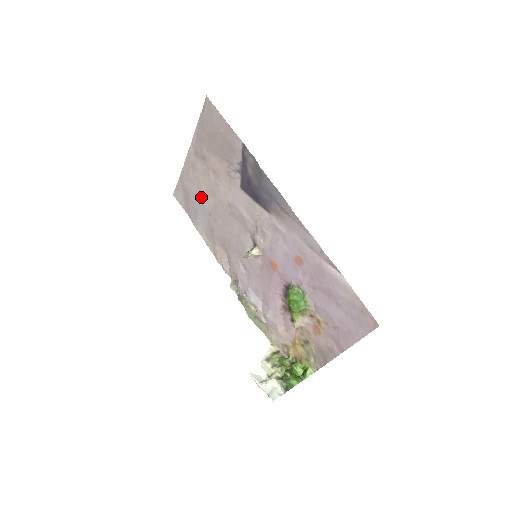
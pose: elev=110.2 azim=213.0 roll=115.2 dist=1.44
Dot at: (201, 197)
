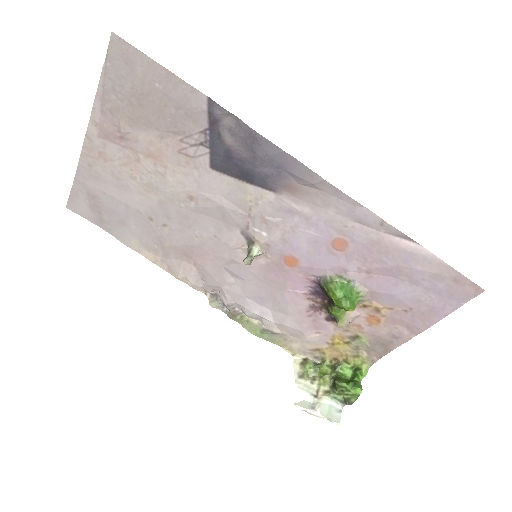
Dot at: (128, 199)
